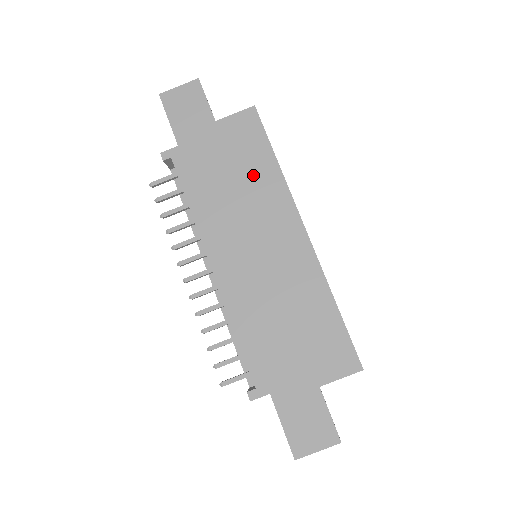
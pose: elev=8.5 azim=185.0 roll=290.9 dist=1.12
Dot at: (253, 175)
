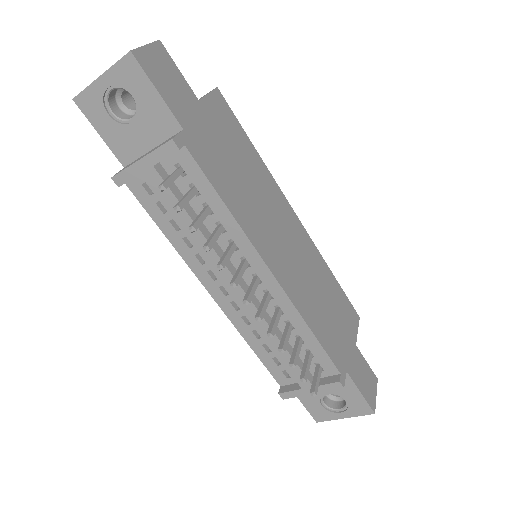
Dot at: (250, 165)
